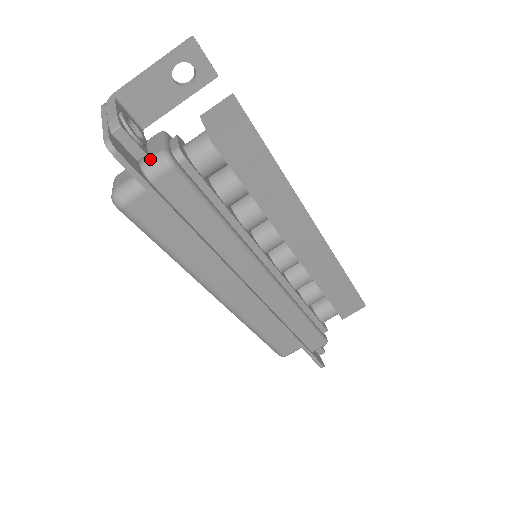
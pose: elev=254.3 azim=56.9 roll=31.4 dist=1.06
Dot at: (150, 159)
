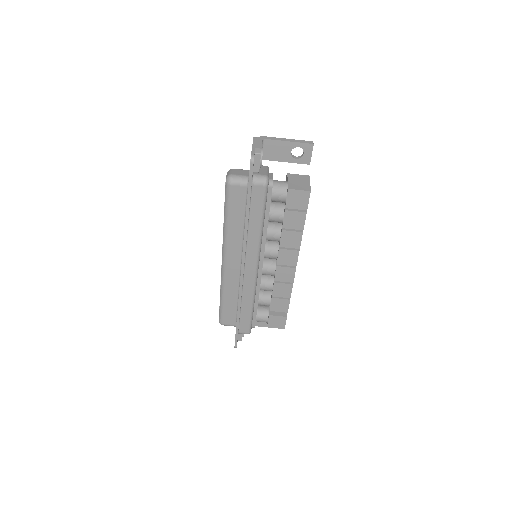
Dot at: (259, 175)
